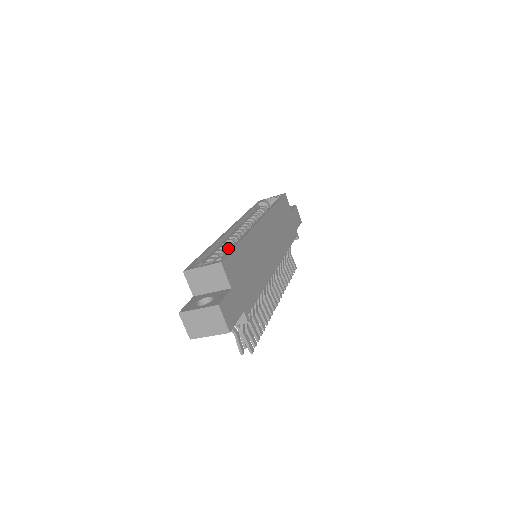
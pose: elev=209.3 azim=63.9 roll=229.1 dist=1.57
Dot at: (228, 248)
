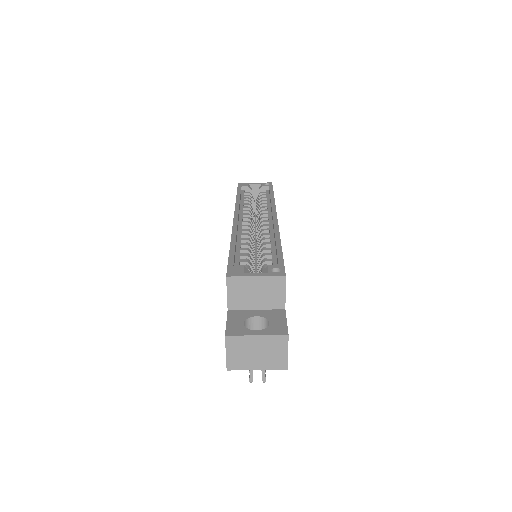
Dot at: (250, 247)
